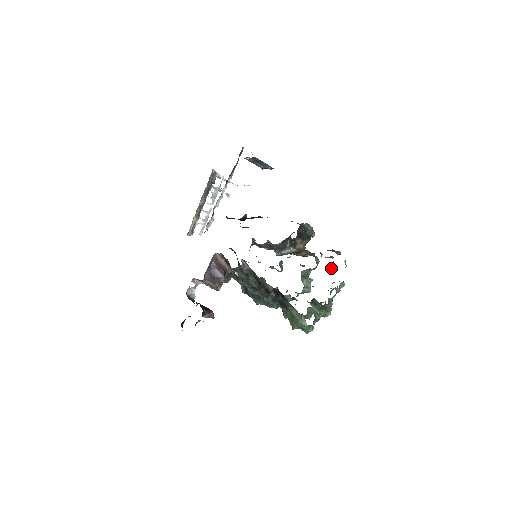
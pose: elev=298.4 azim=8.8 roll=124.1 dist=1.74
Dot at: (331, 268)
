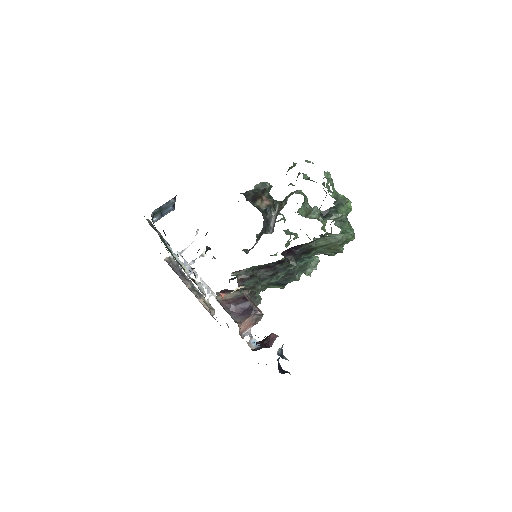
Dot at: occluded
